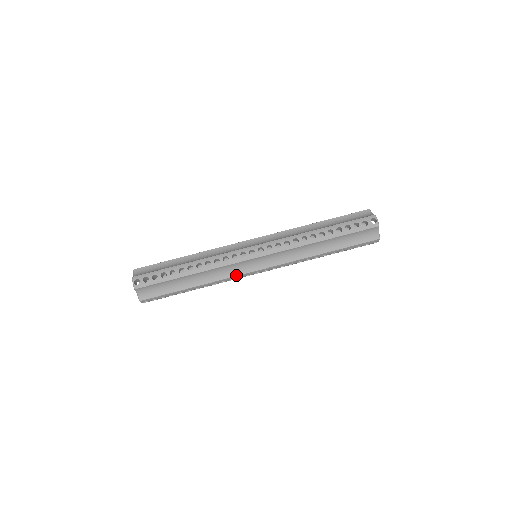
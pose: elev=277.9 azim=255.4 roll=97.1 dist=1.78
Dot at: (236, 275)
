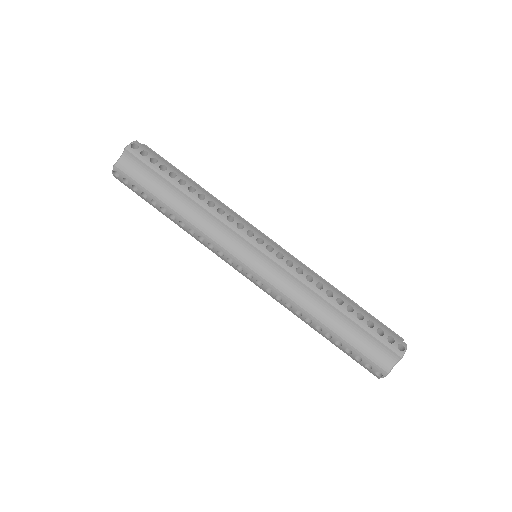
Dot at: (221, 244)
